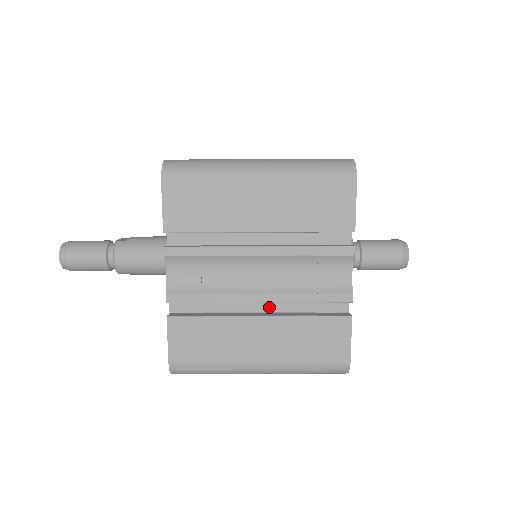
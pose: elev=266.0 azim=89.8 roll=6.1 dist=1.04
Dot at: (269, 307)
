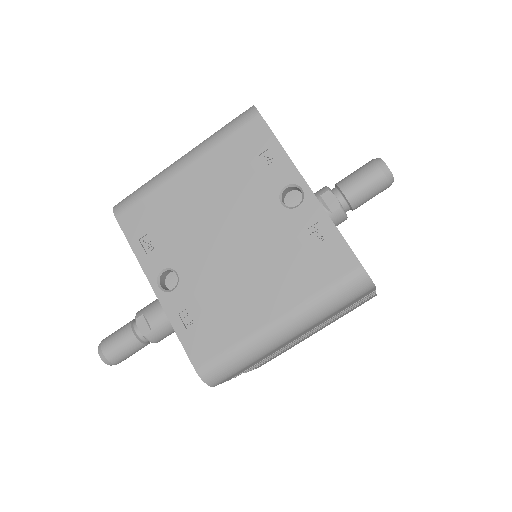
Dot at: occluded
